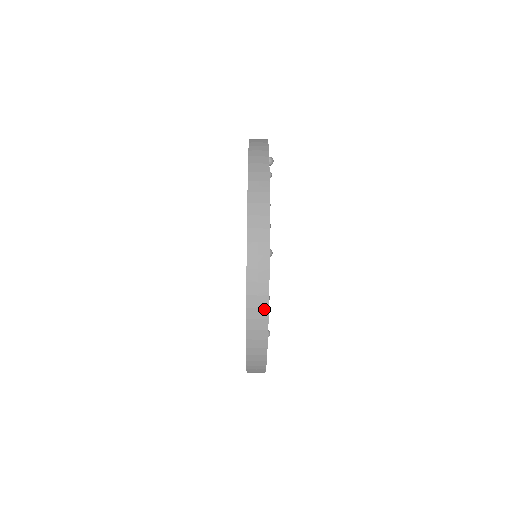
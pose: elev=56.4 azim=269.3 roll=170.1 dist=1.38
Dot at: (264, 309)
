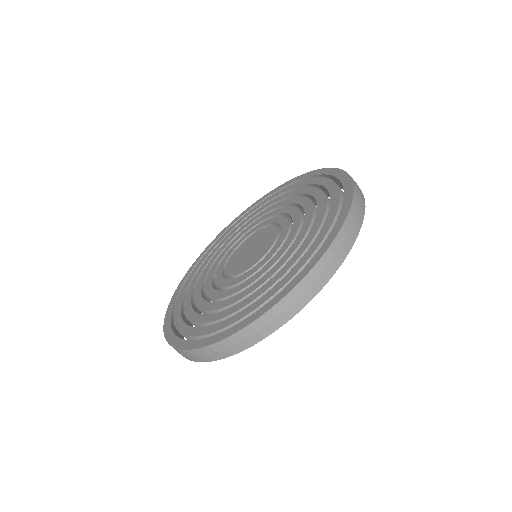
Dot at: (281, 321)
